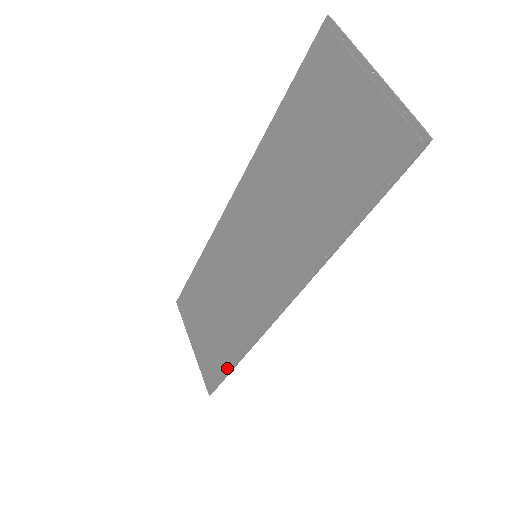
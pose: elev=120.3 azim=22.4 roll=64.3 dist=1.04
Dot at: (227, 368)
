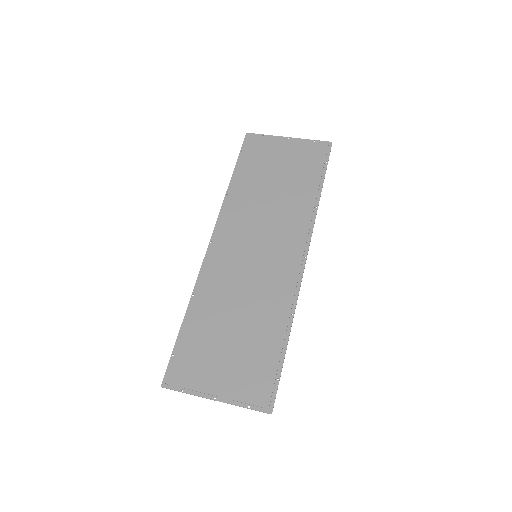
Dot at: (281, 353)
